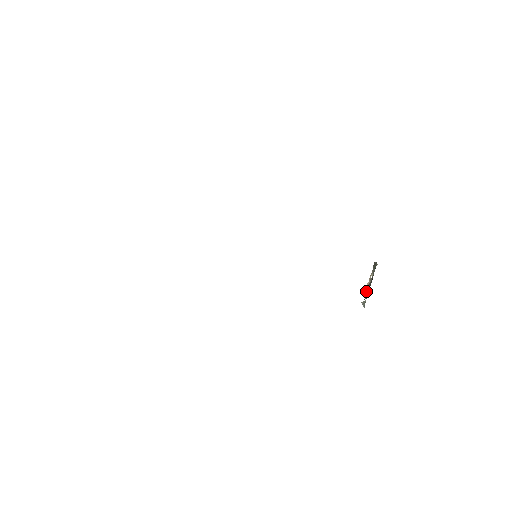
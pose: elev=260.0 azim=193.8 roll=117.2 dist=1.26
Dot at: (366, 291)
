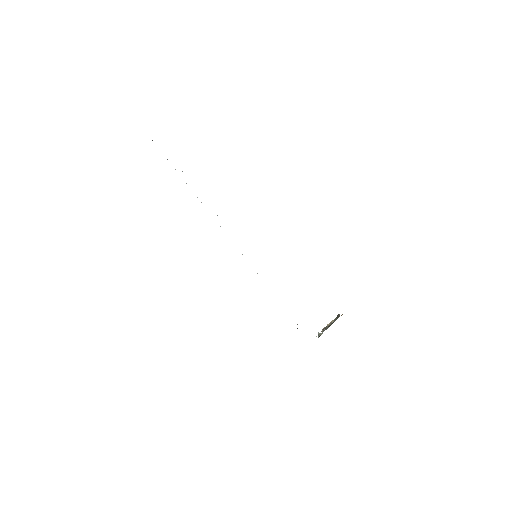
Dot at: occluded
